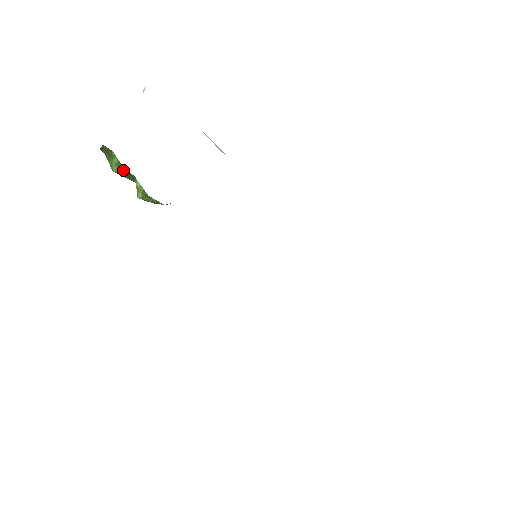
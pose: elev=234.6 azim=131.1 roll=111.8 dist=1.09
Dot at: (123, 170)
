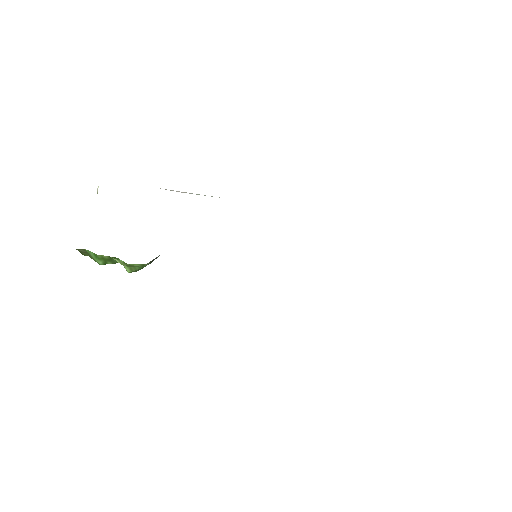
Dot at: (103, 258)
